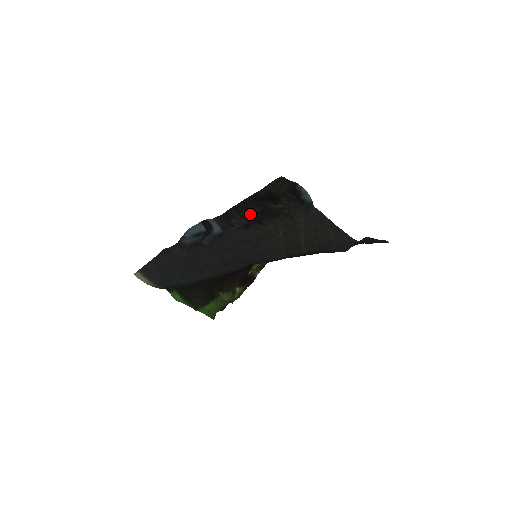
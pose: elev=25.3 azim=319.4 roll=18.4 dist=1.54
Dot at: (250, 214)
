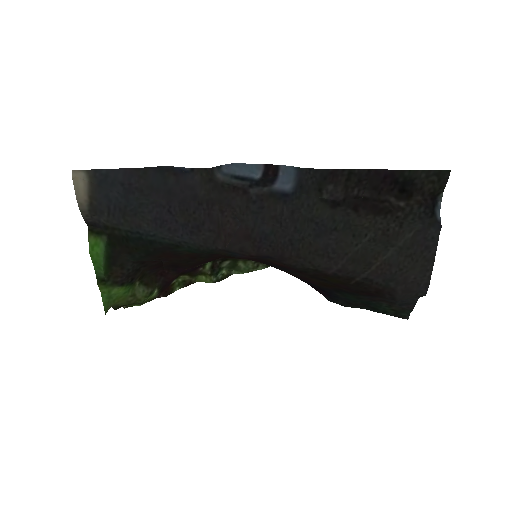
Dot at: (353, 192)
